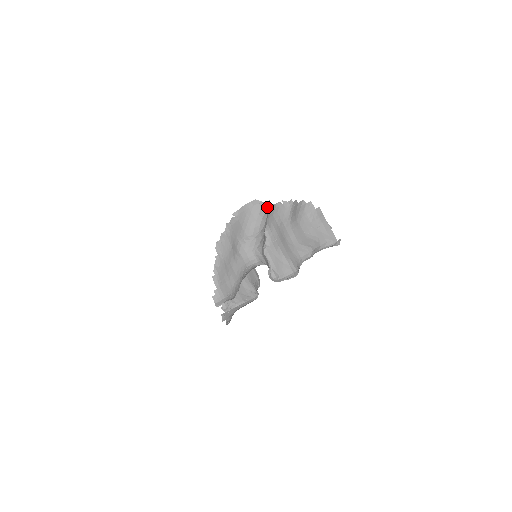
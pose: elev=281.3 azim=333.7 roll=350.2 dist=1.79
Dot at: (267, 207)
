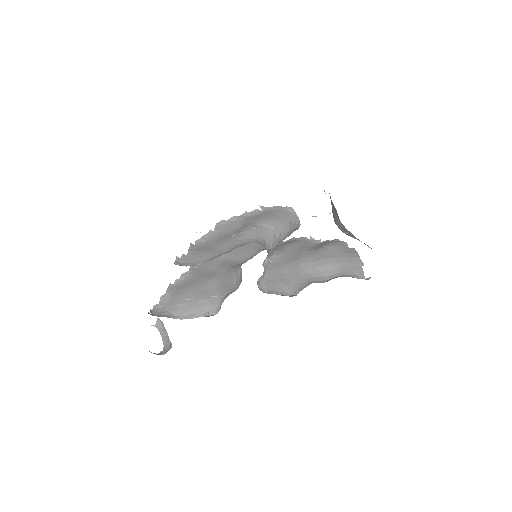
Dot at: (296, 225)
